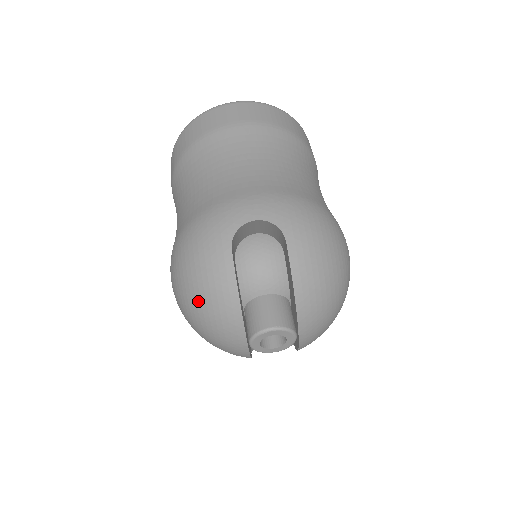
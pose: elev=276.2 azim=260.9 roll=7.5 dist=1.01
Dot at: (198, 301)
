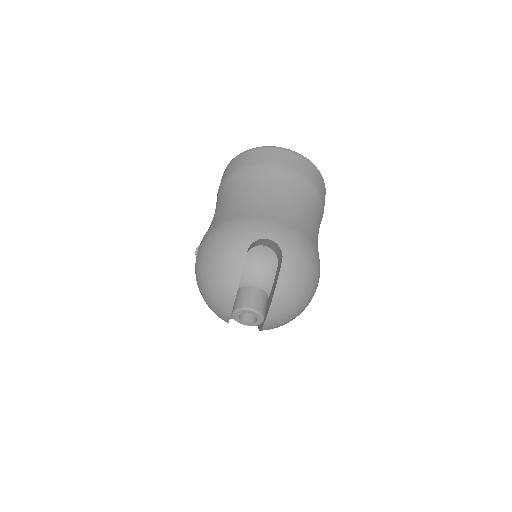
Dot at: (212, 273)
